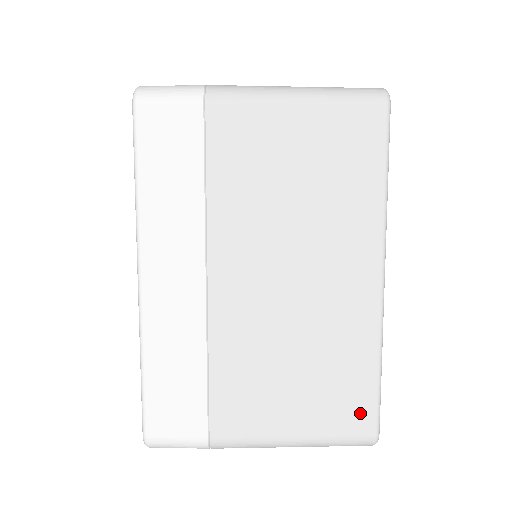
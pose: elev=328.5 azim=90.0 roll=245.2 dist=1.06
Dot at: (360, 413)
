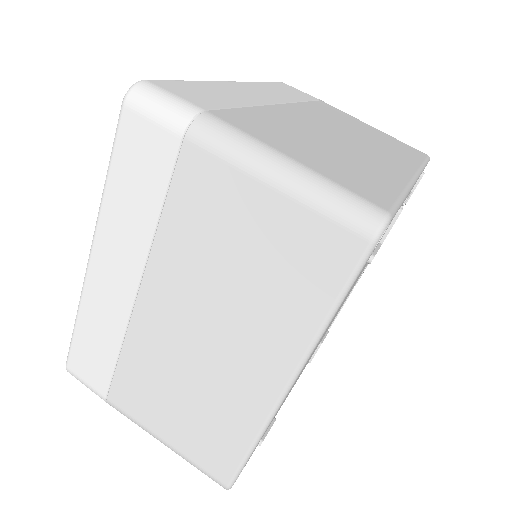
Dot at: (221, 464)
